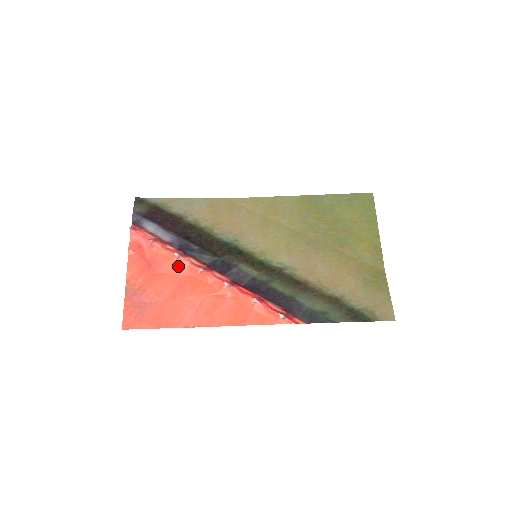
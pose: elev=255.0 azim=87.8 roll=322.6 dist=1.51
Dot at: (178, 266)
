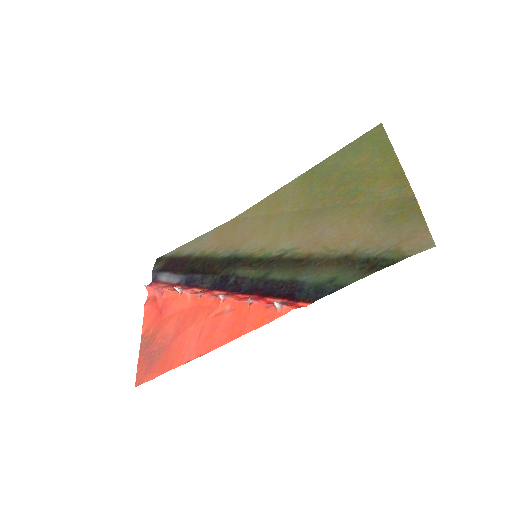
Dot at: (183, 302)
